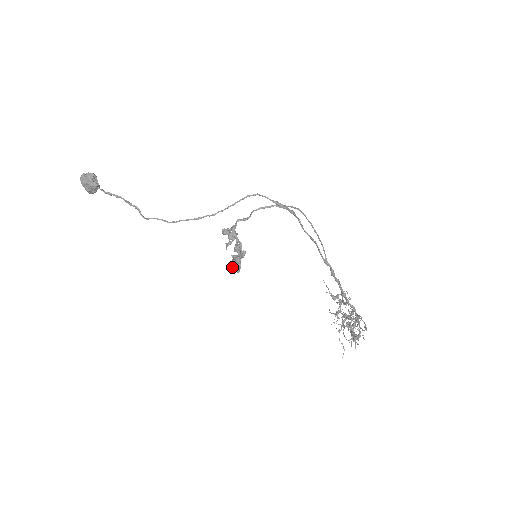
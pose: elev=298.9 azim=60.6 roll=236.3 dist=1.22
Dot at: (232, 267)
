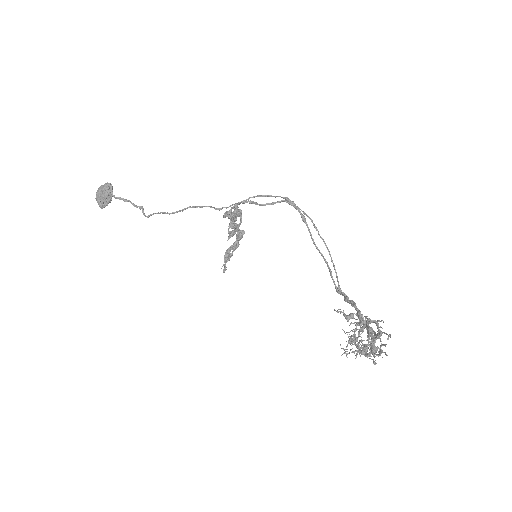
Dot at: (226, 257)
